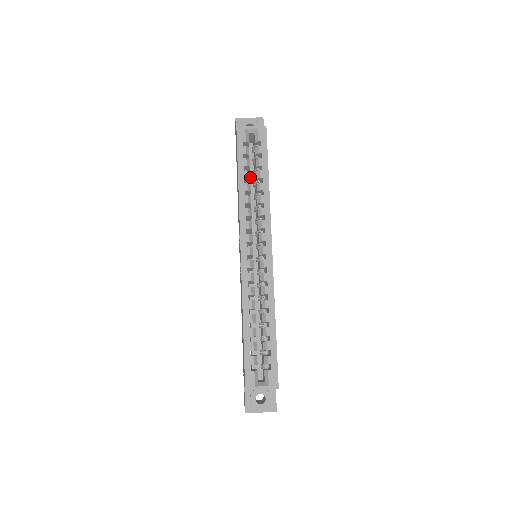
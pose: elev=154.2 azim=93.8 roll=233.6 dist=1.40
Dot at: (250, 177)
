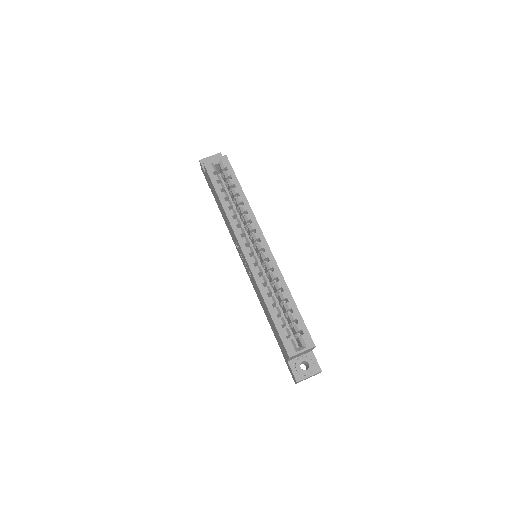
Dot at: occluded
